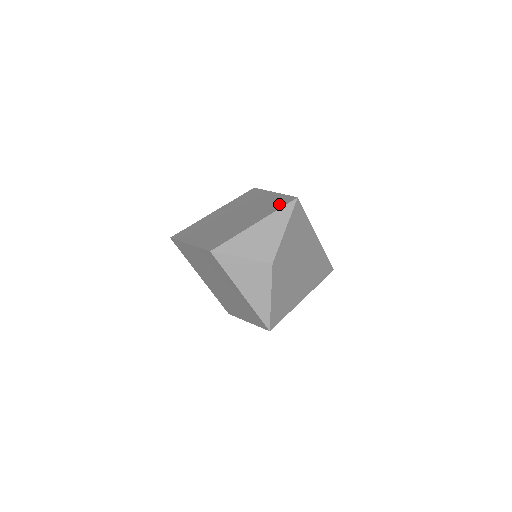
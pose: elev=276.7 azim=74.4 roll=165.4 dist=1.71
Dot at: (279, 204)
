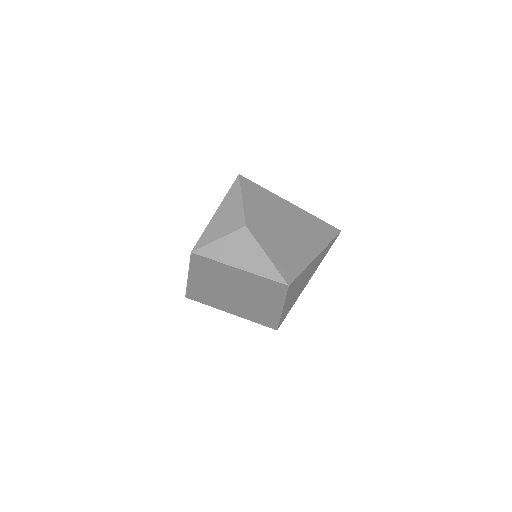
Dot at: occluded
